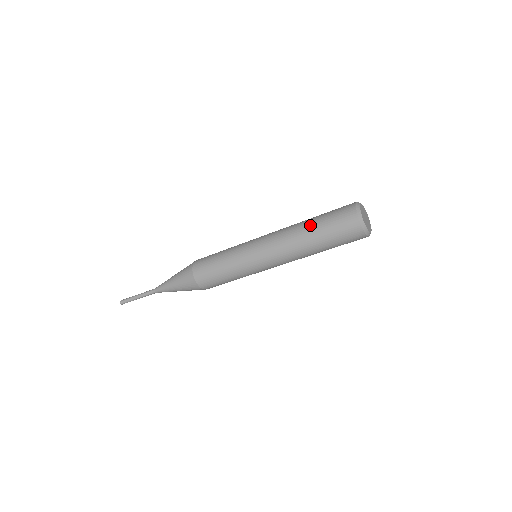
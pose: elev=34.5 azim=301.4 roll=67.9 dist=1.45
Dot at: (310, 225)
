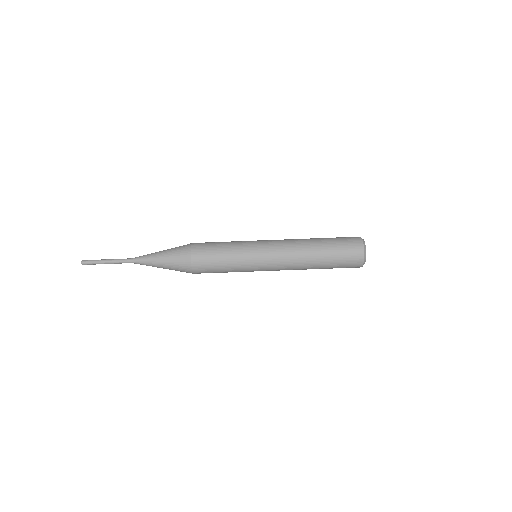
Dot at: (320, 242)
